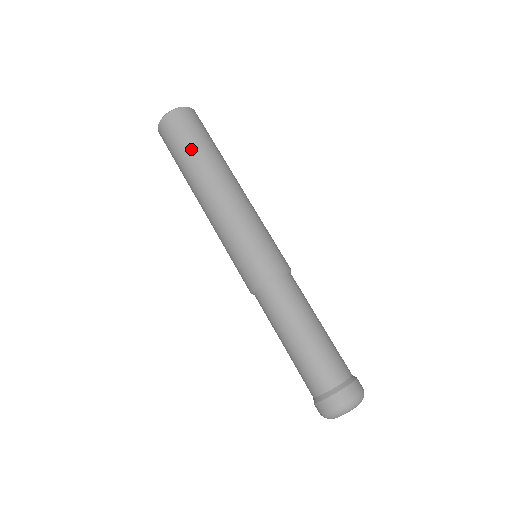
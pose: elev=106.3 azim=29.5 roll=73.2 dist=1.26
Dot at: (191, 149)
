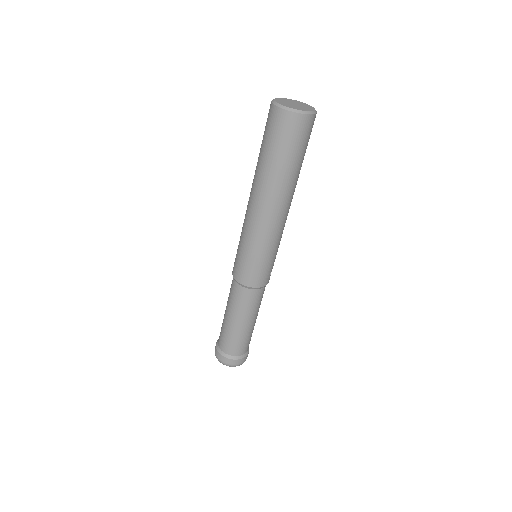
Dot at: (268, 158)
